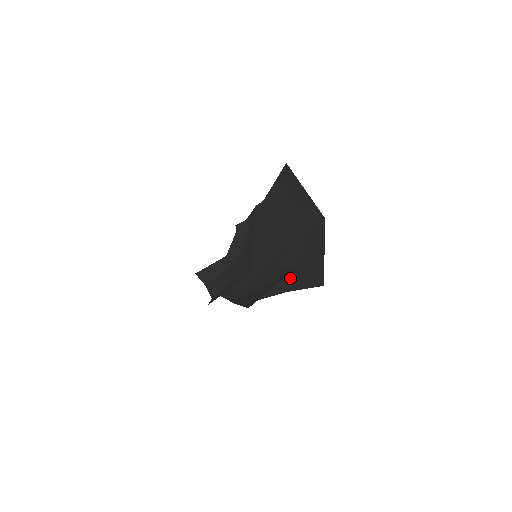
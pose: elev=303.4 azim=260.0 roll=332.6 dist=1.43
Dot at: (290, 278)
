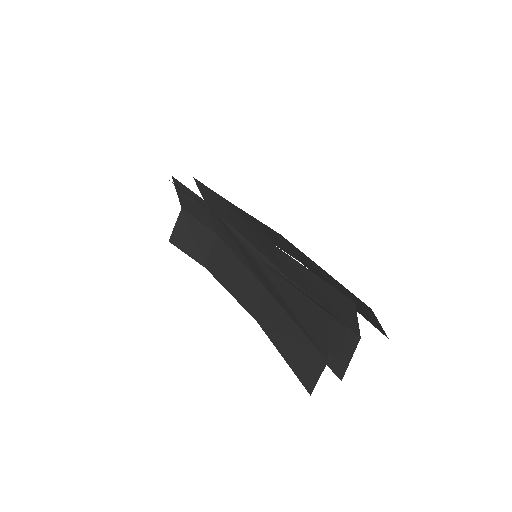
Dot at: (303, 262)
